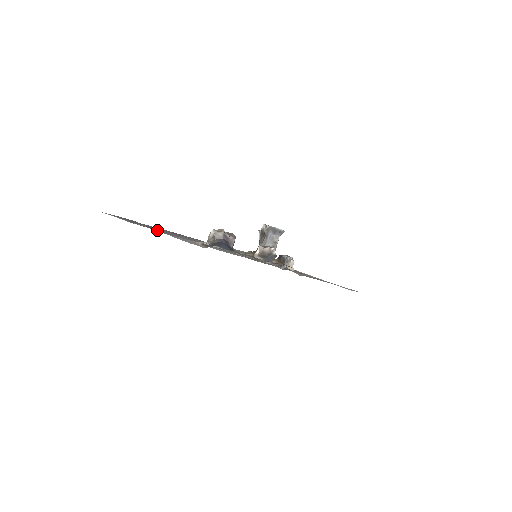
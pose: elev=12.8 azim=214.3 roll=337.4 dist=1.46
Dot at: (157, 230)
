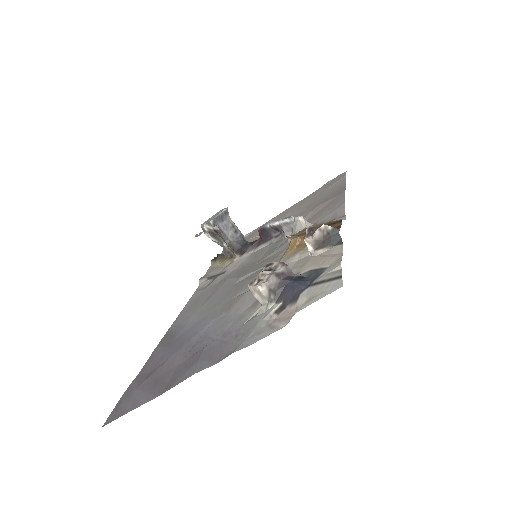
Dot at: (206, 363)
